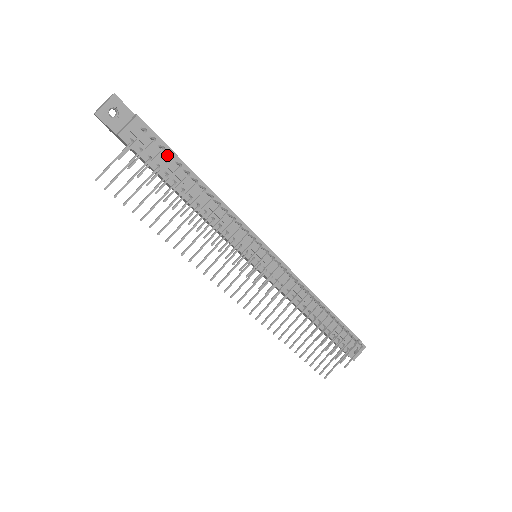
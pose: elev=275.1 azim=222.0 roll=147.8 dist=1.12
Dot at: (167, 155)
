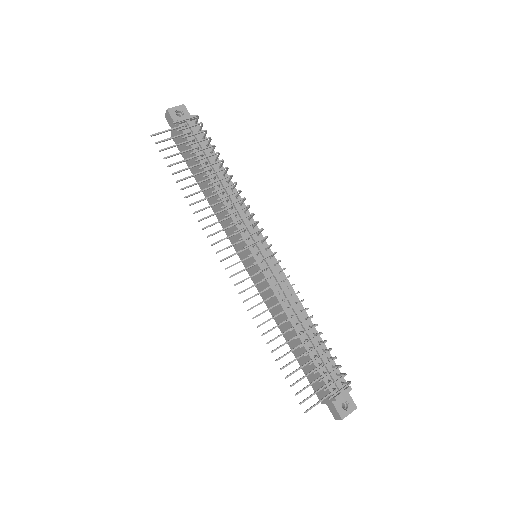
Dot at: (206, 146)
